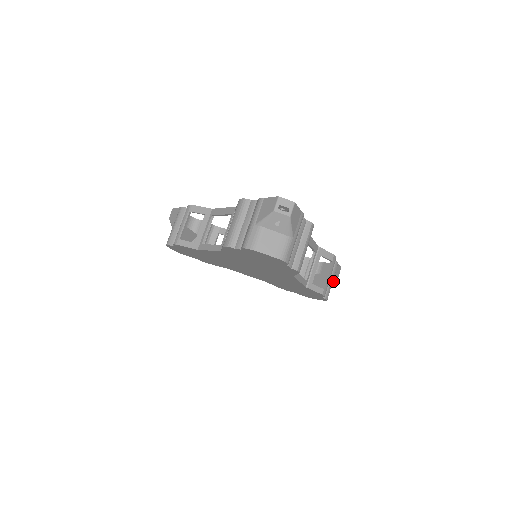
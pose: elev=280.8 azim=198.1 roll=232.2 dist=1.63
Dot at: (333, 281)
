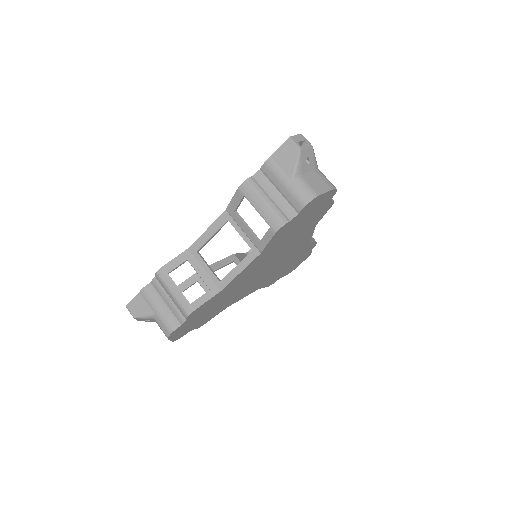
Dot at: occluded
